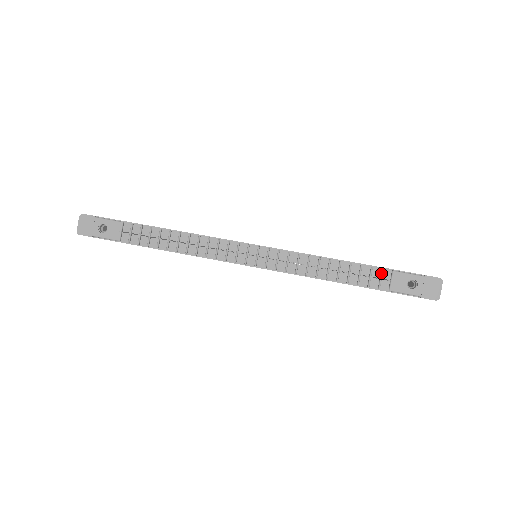
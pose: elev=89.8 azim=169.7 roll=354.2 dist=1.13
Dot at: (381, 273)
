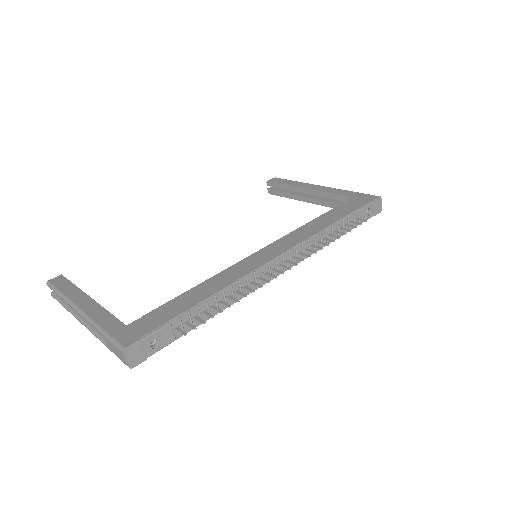
Dot at: (354, 216)
